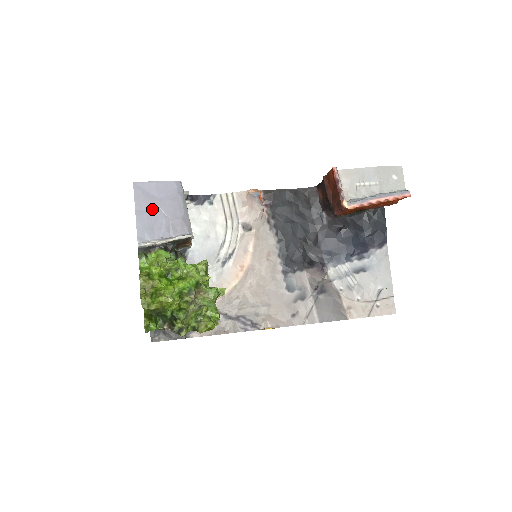
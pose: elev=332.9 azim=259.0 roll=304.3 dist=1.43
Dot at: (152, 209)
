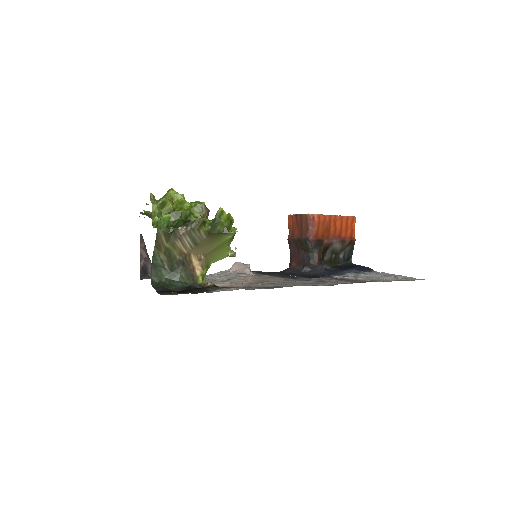
Dot at: occluded
